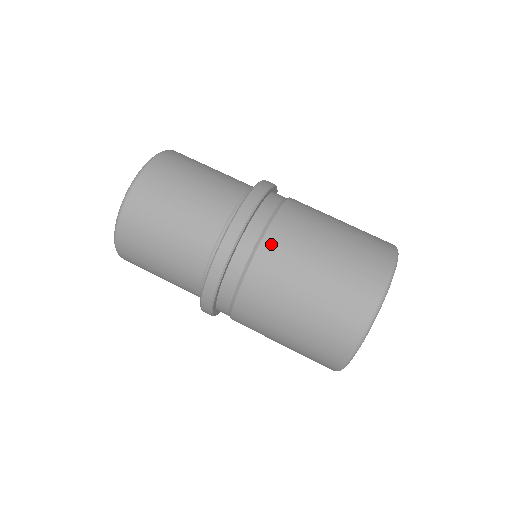
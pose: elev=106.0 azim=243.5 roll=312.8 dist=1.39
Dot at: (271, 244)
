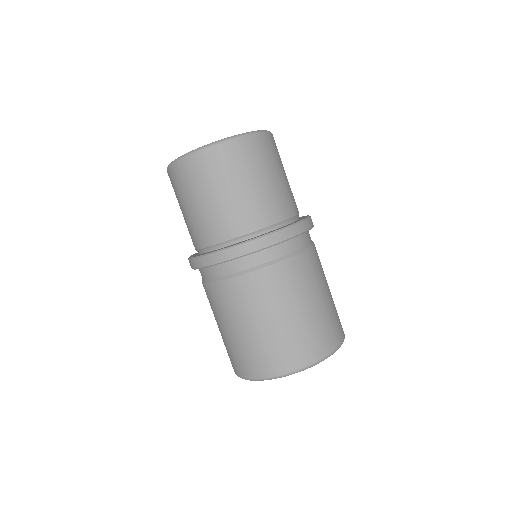
Dot at: (225, 288)
